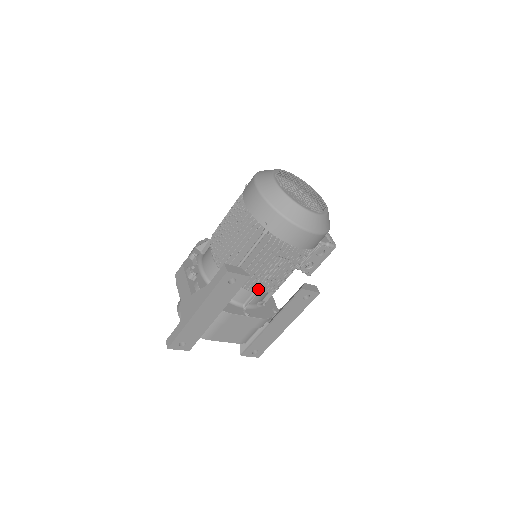
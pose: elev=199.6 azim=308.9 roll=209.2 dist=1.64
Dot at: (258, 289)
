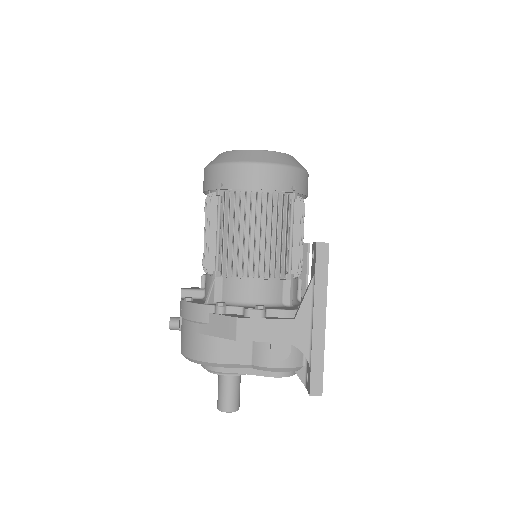
Dot at: occluded
